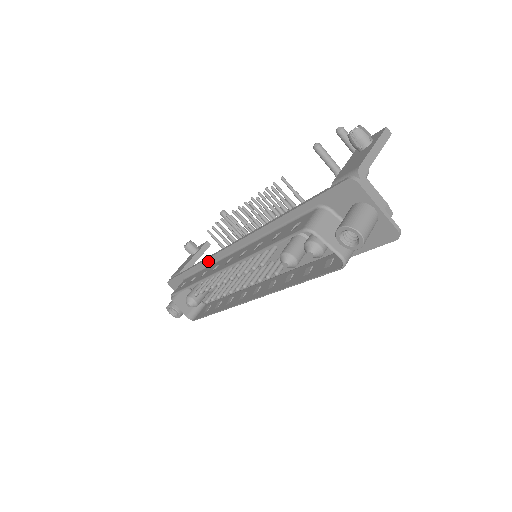
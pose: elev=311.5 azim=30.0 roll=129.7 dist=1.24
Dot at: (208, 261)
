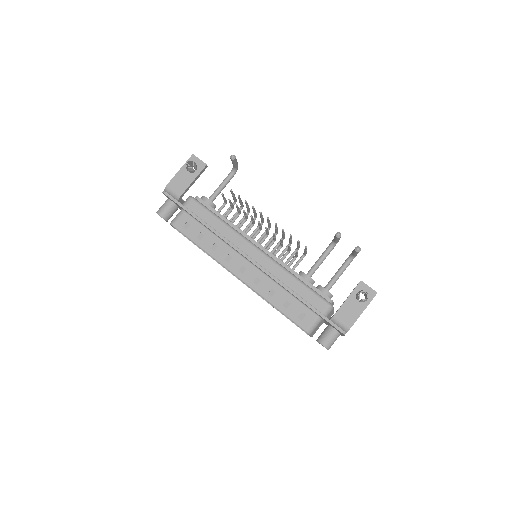
Dot at: (220, 238)
